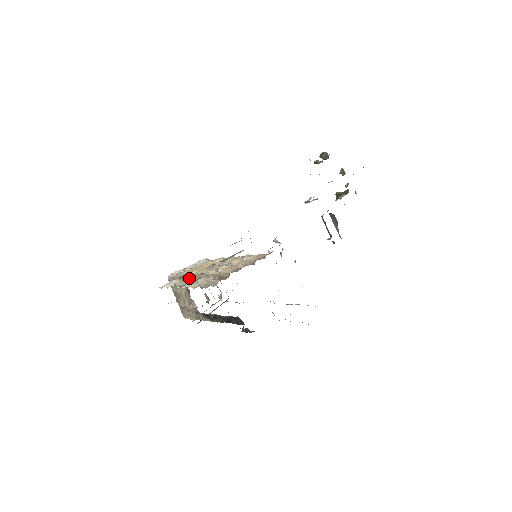
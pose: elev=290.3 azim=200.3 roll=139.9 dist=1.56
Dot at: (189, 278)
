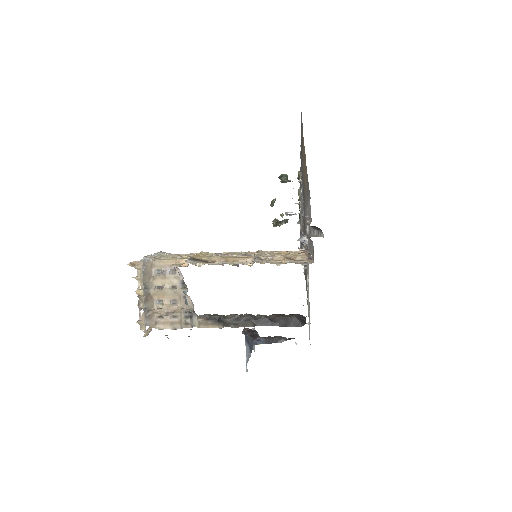
Dot at: (206, 261)
